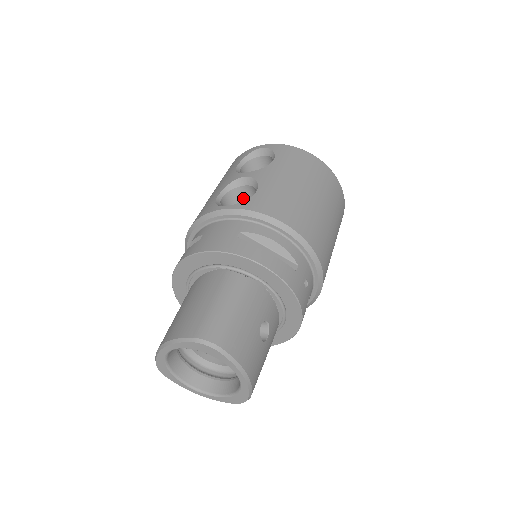
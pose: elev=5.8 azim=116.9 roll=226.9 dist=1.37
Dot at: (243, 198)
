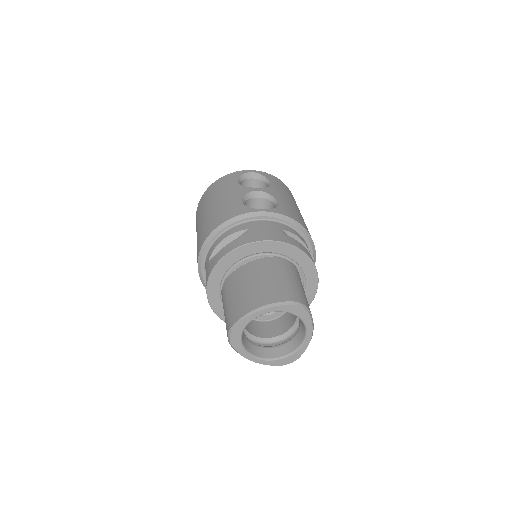
Dot at: occluded
